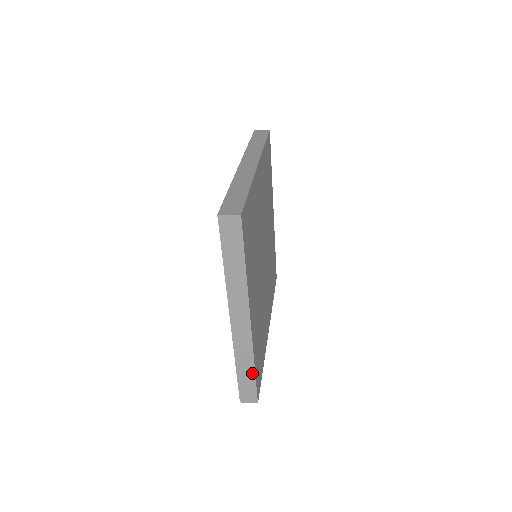
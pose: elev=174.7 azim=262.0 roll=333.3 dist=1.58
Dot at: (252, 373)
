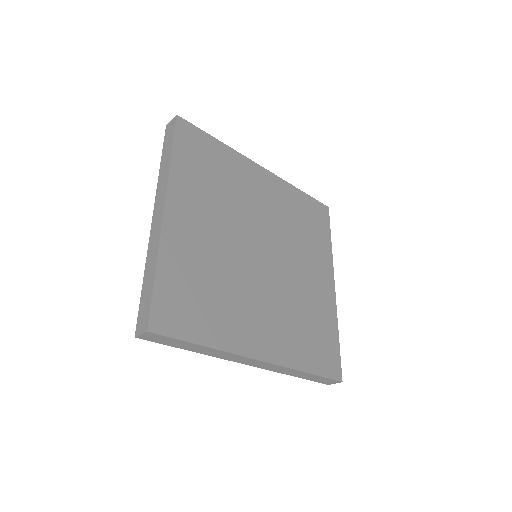
Dot at: (153, 279)
